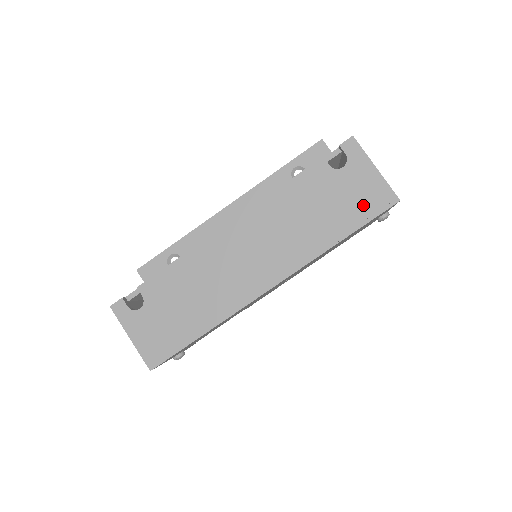
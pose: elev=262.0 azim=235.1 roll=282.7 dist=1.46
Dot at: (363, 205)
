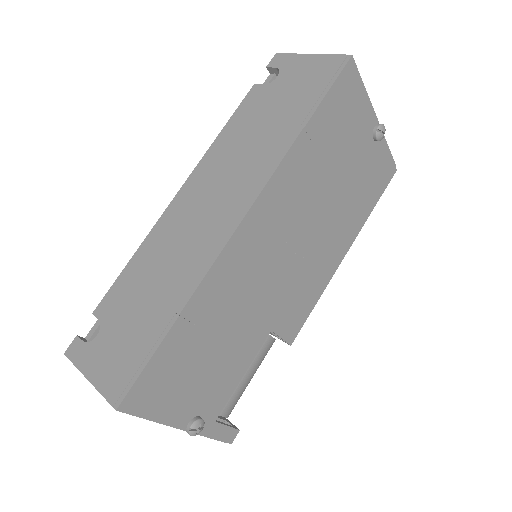
Dot at: (313, 85)
